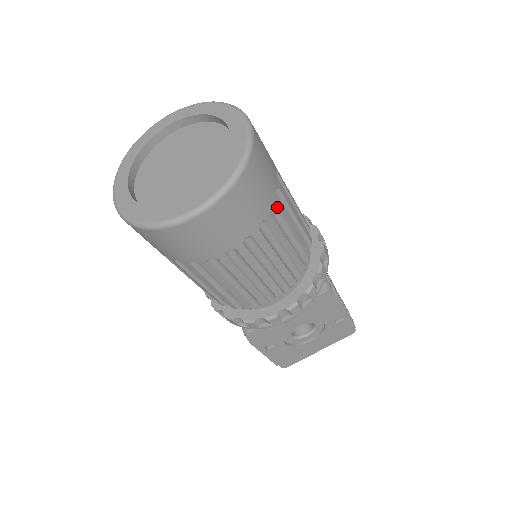
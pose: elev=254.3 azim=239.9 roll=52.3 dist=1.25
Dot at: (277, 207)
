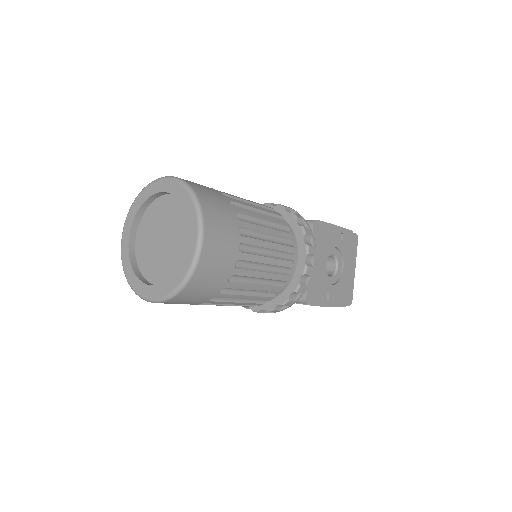
Dot at: (233, 202)
